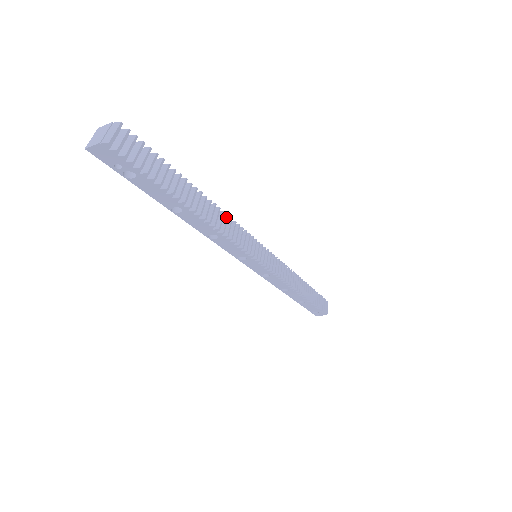
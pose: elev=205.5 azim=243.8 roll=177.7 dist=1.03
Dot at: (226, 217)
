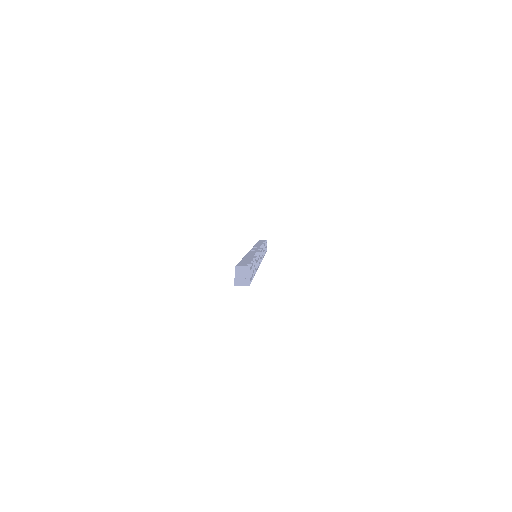
Dot at: (258, 256)
